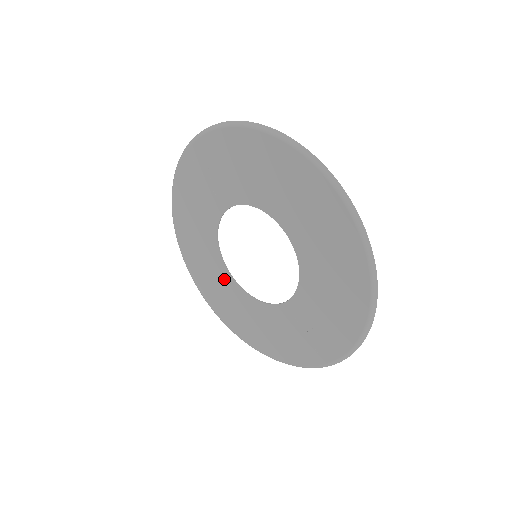
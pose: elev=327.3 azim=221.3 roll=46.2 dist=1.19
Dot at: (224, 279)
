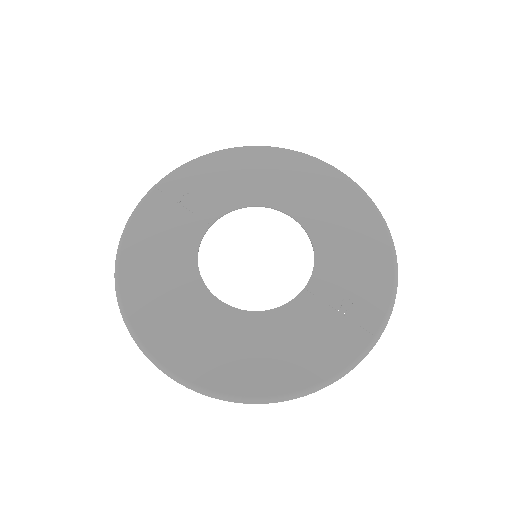
Dot at: (210, 312)
